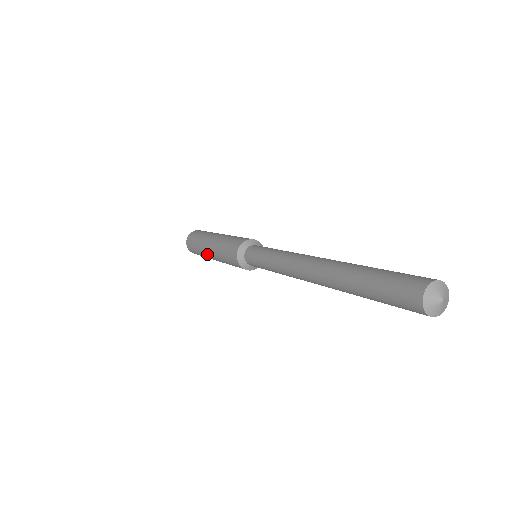
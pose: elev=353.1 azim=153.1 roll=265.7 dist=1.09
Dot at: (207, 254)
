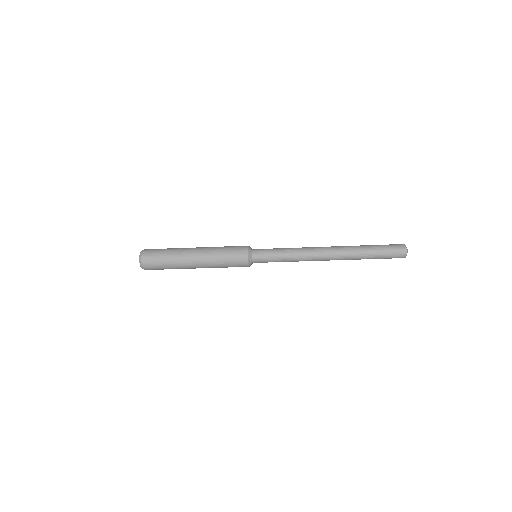
Dot at: (189, 250)
